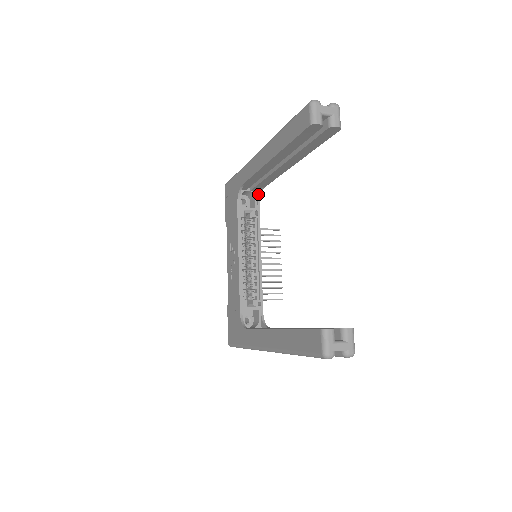
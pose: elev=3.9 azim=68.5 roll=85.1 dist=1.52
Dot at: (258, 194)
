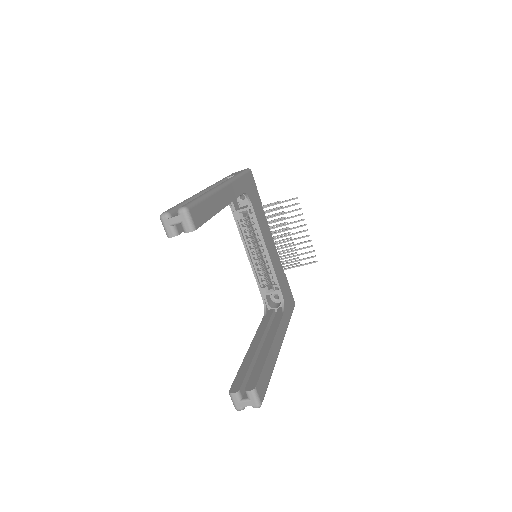
Dot at: (245, 195)
